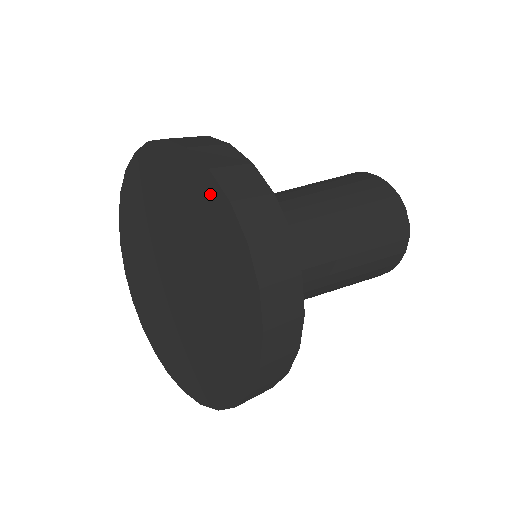
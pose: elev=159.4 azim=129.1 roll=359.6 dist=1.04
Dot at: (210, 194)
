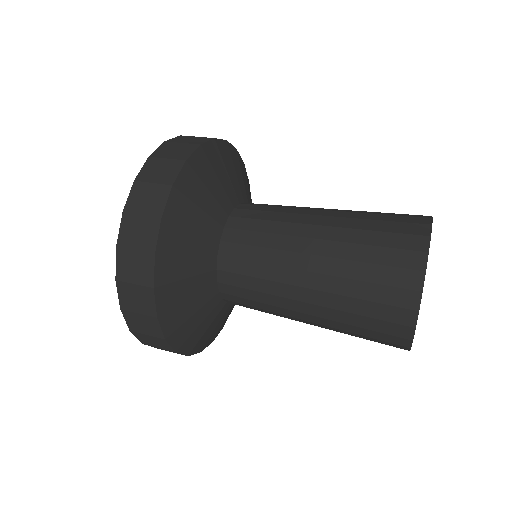
Dot at: occluded
